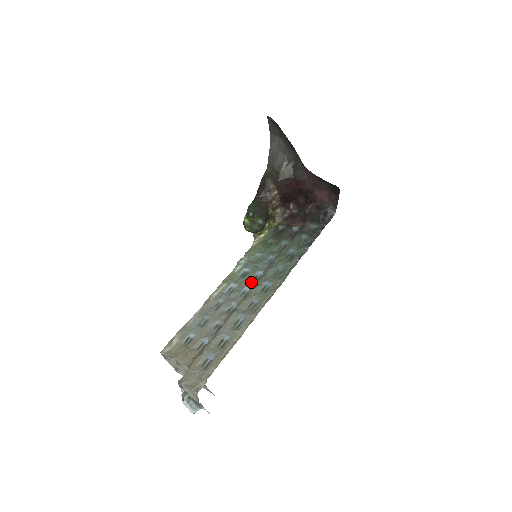
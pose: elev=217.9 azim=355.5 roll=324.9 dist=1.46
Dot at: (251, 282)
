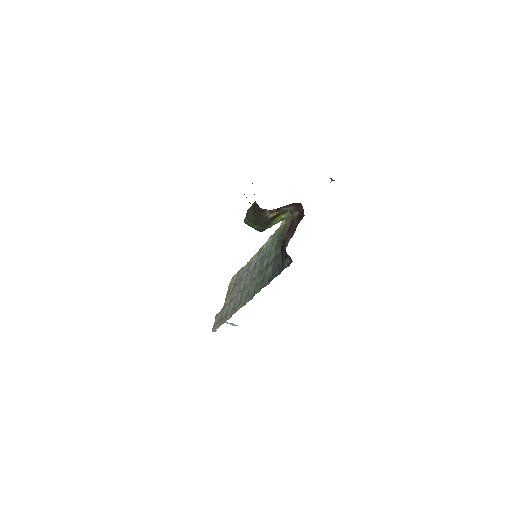
Dot at: (256, 273)
